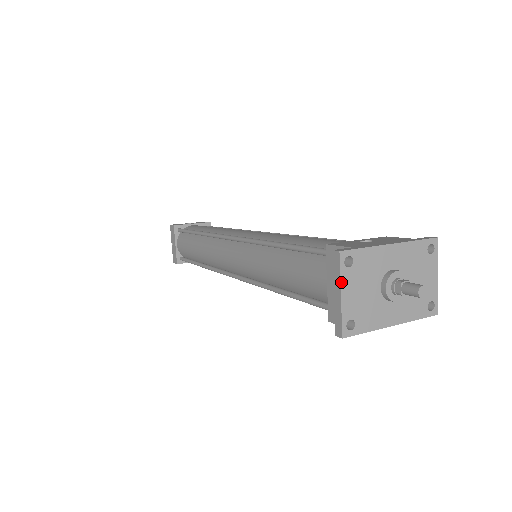
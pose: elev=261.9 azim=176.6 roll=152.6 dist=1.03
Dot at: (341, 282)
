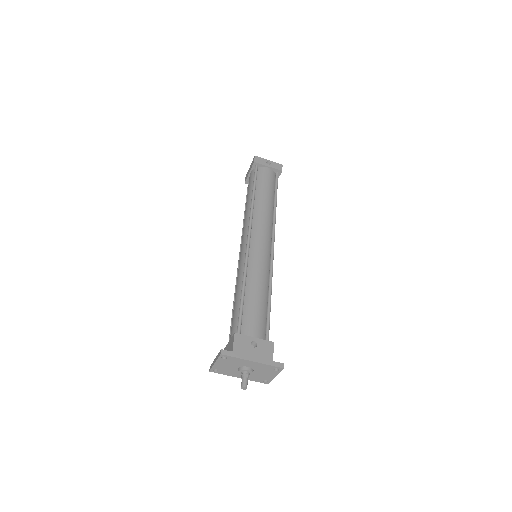
Dot at: (217, 360)
